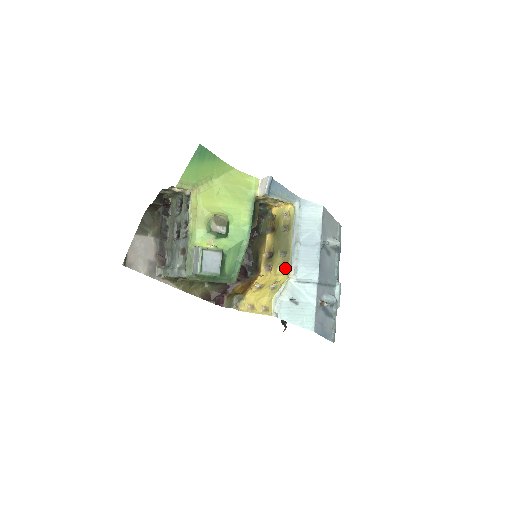
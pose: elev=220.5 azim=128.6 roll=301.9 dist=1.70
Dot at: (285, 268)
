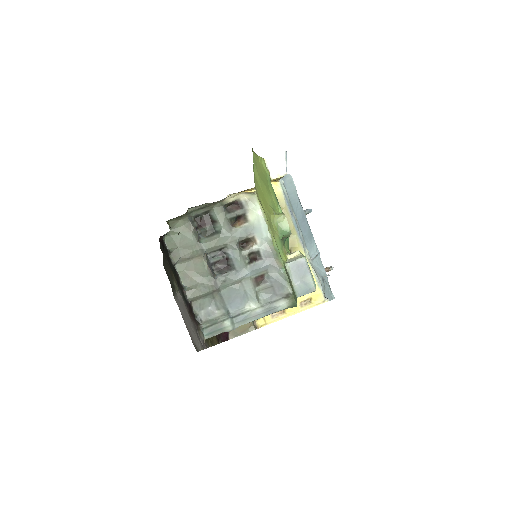
Dot at: occluded
